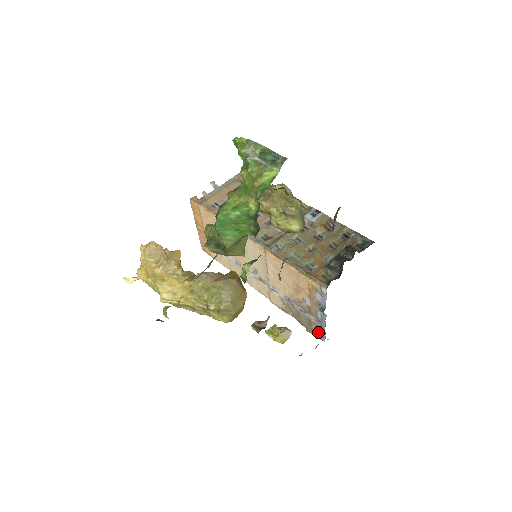
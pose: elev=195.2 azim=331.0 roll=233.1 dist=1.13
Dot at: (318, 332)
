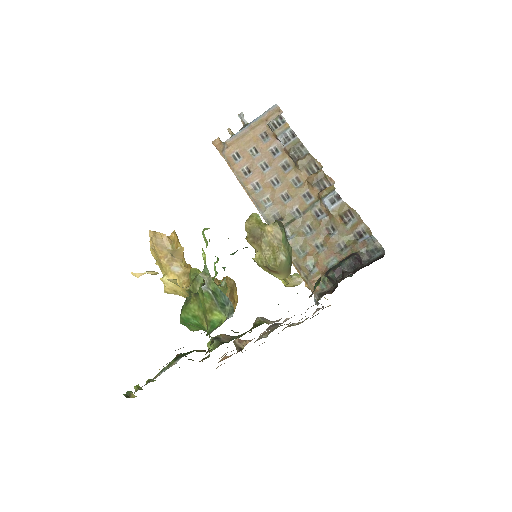
Dot at: occluded
